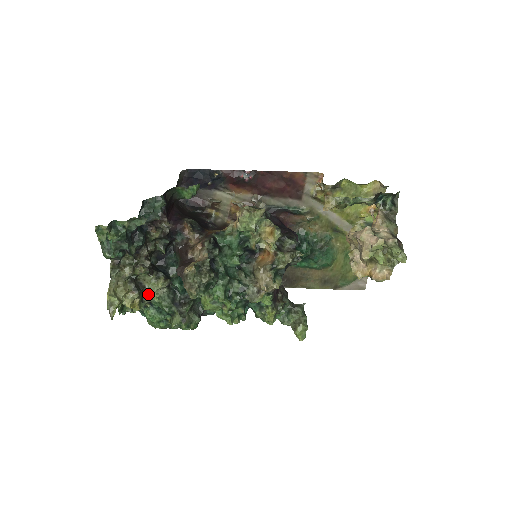
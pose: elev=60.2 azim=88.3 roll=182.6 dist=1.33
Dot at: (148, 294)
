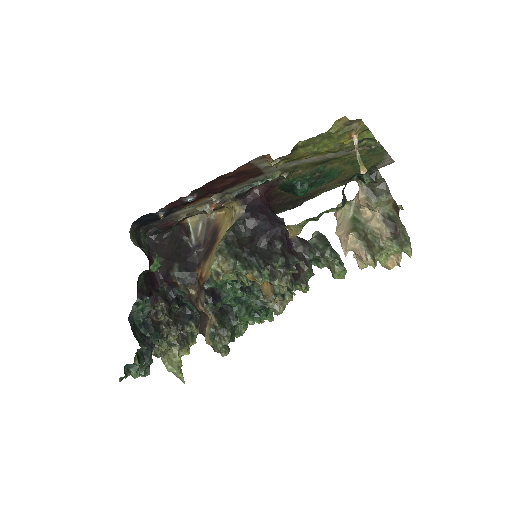
Dot at: occluded
